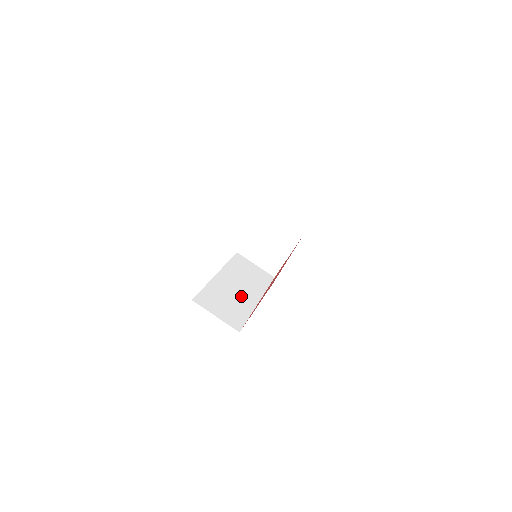
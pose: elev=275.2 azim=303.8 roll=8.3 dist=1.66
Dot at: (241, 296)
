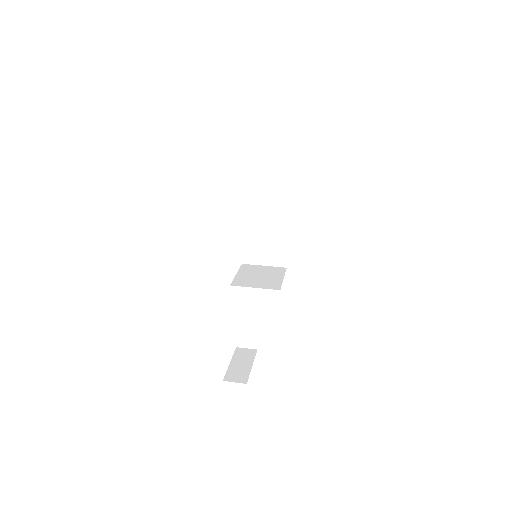
Dot at: occluded
